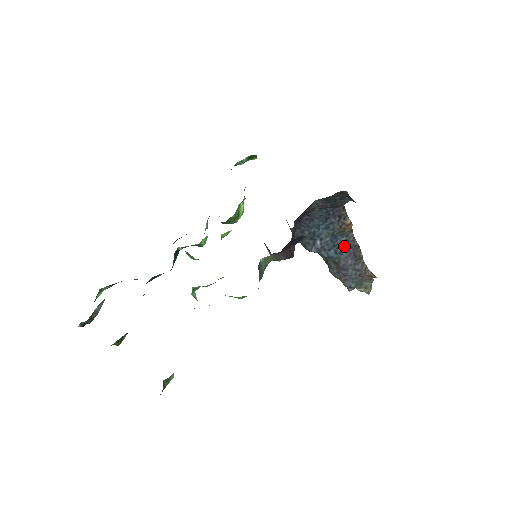
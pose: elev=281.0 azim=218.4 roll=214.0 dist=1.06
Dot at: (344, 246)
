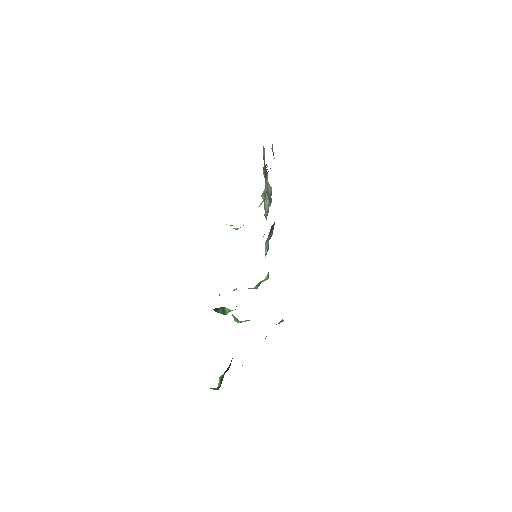
Dot at: occluded
